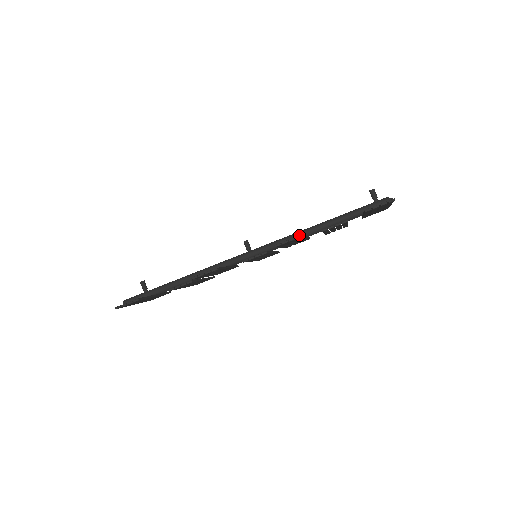
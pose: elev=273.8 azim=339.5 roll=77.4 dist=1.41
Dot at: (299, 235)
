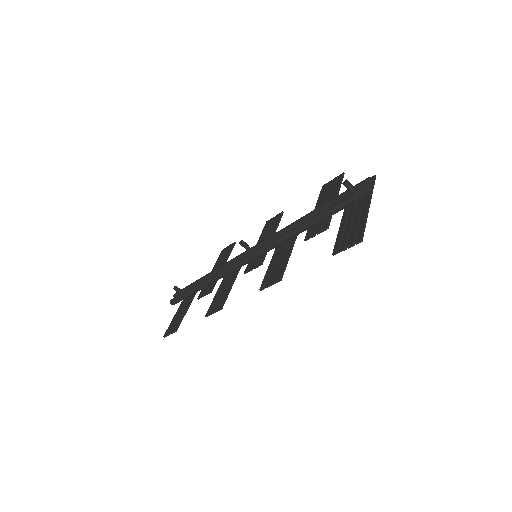
Dot at: (277, 280)
